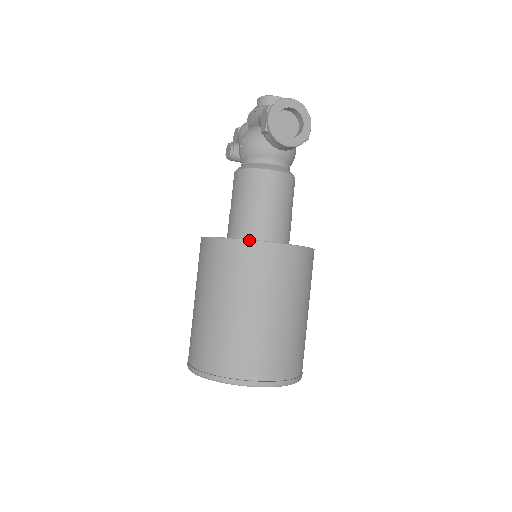
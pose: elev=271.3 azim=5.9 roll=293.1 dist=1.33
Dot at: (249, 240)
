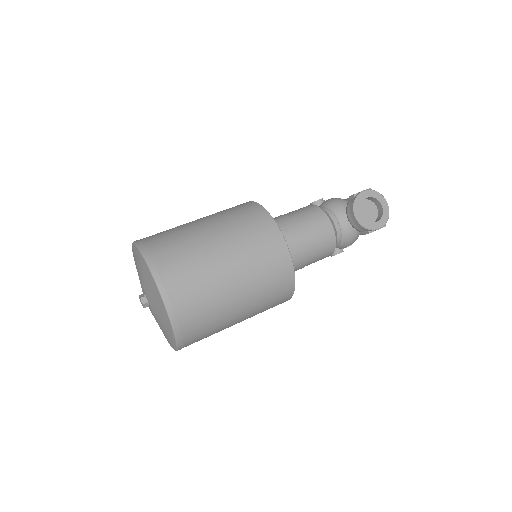
Dot at: (272, 217)
